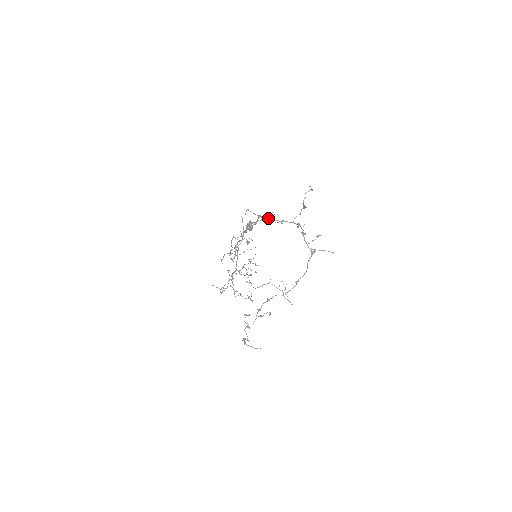
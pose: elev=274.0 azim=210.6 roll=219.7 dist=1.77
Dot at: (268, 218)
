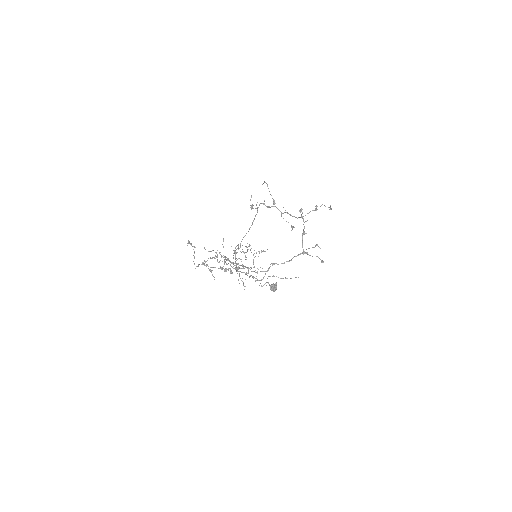
Dot at: occluded
